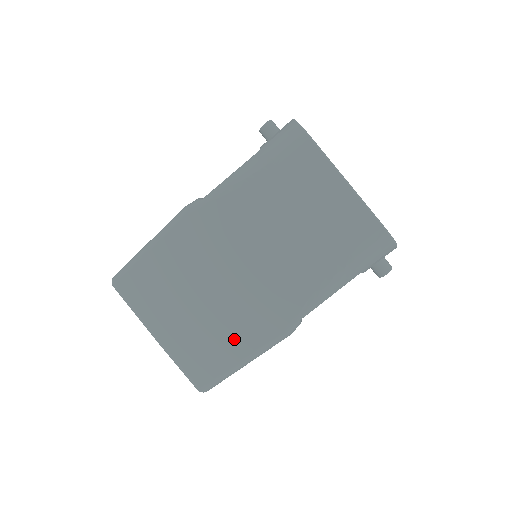
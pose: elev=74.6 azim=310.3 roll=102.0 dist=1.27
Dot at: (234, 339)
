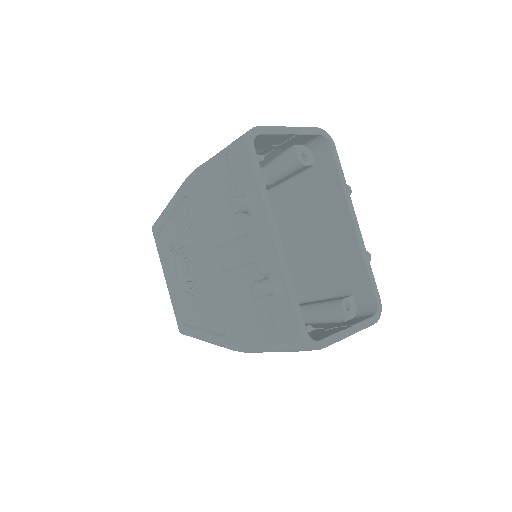
Dot at: occluded
